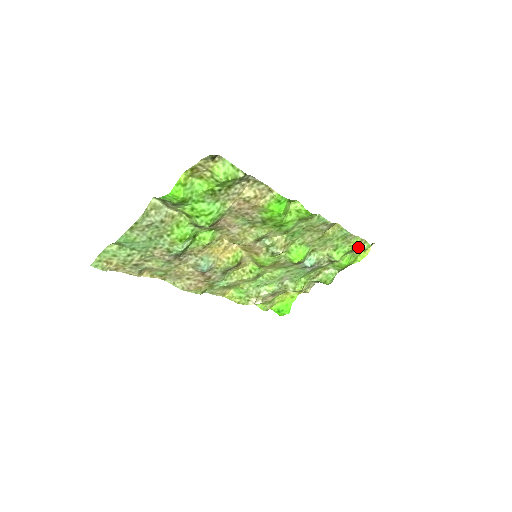
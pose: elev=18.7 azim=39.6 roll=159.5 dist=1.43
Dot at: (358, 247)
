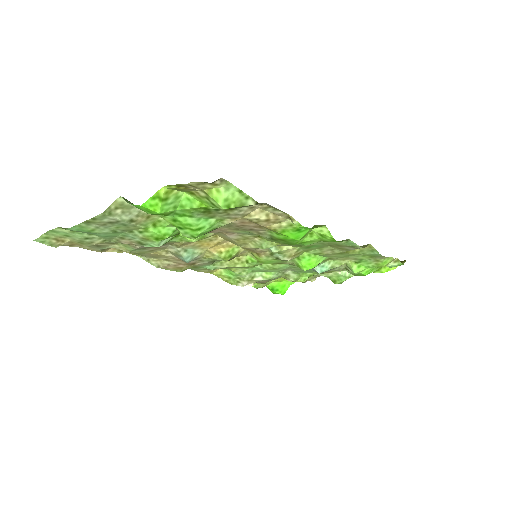
Dot at: (386, 265)
